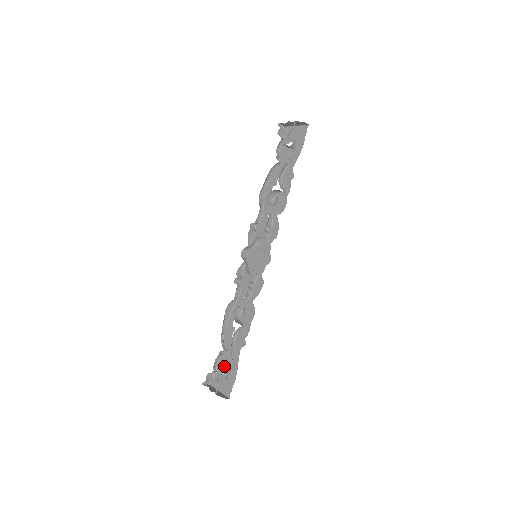
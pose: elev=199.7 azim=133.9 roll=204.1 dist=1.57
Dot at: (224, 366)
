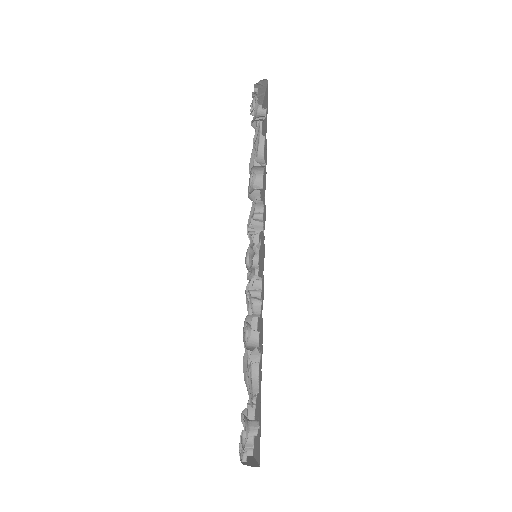
Dot at: occluded
